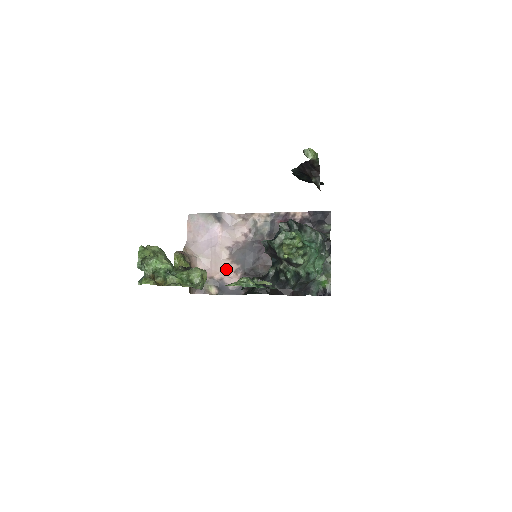
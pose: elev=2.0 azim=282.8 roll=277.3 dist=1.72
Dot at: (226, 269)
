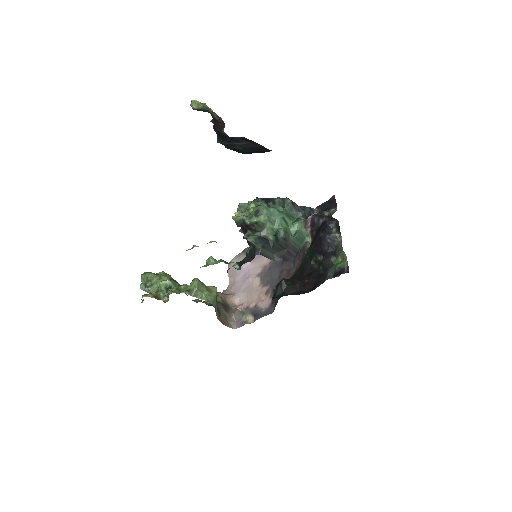
Dot at: (259, 295)
